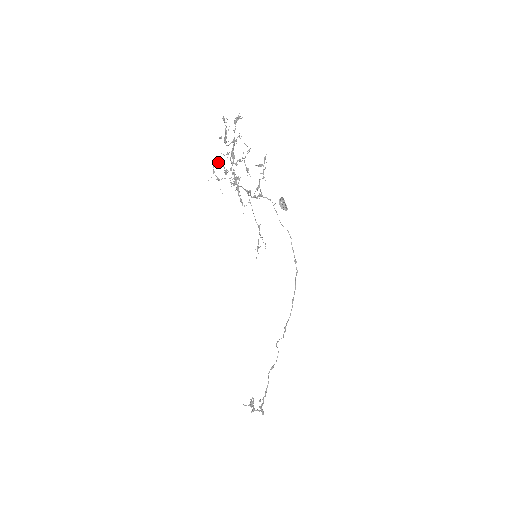
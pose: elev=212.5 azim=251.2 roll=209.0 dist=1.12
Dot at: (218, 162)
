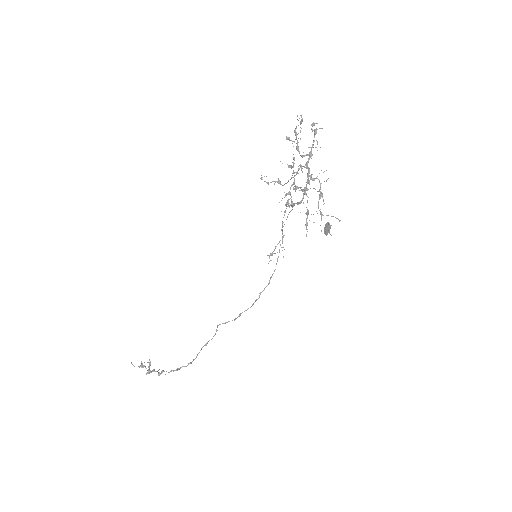
Dot at: occluded
